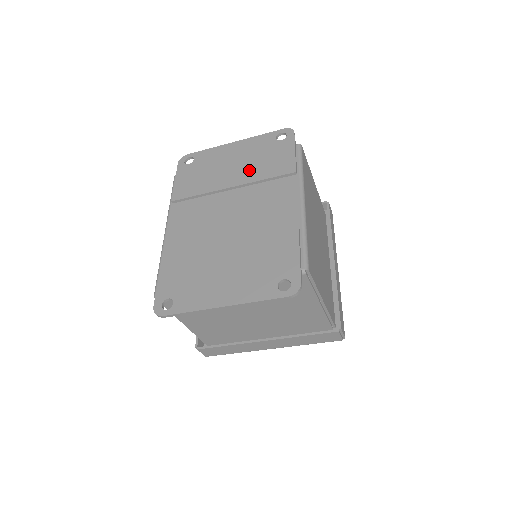
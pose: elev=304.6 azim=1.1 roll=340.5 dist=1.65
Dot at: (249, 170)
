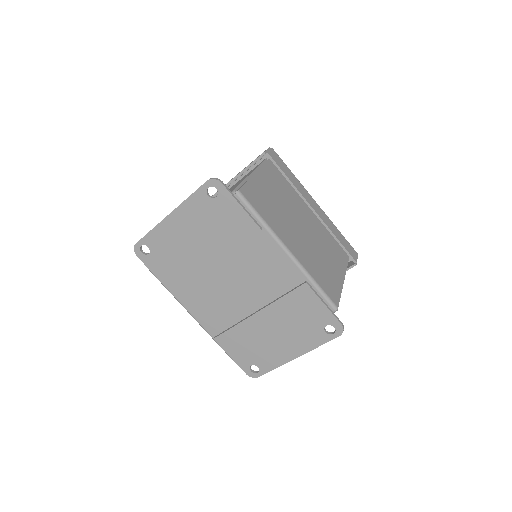
Dot at: (214, 242)
